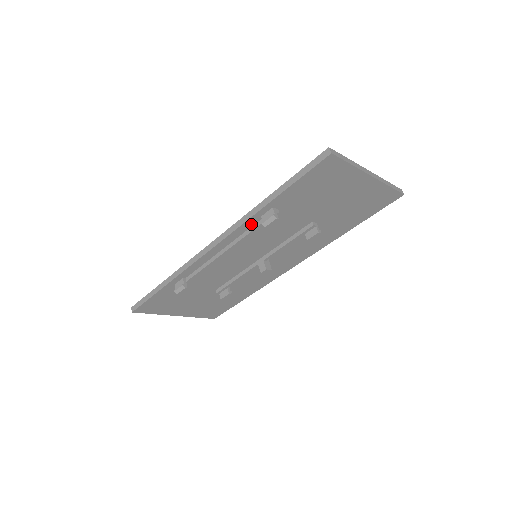
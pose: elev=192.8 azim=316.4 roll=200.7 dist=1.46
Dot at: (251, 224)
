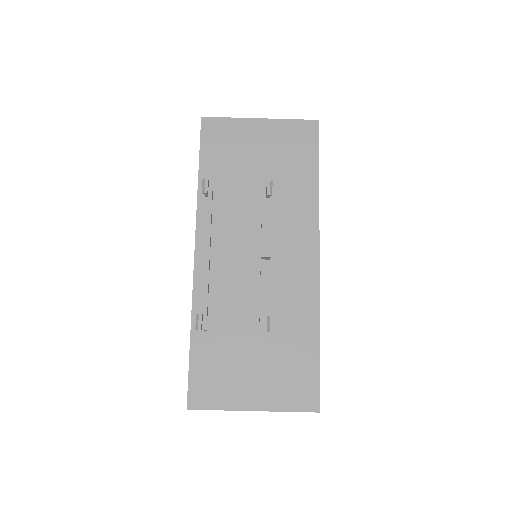
Dot at: (205, 209)
